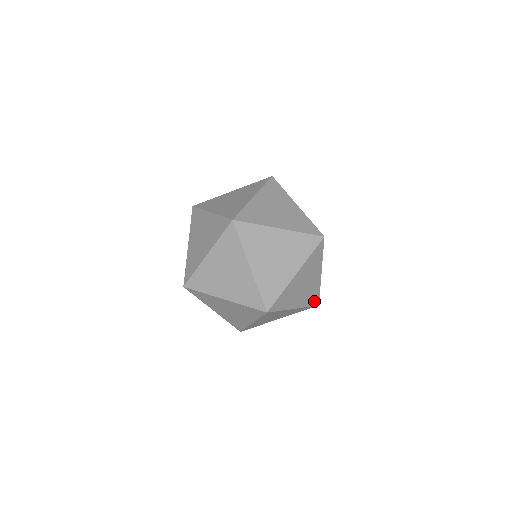
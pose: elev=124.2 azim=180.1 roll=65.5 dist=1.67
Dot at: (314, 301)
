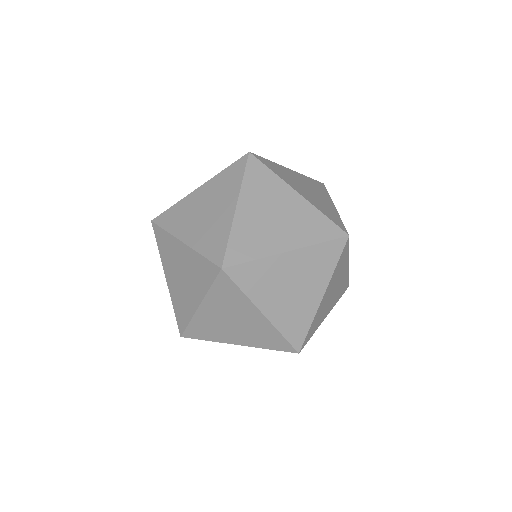
Dot at: (295, 336)
